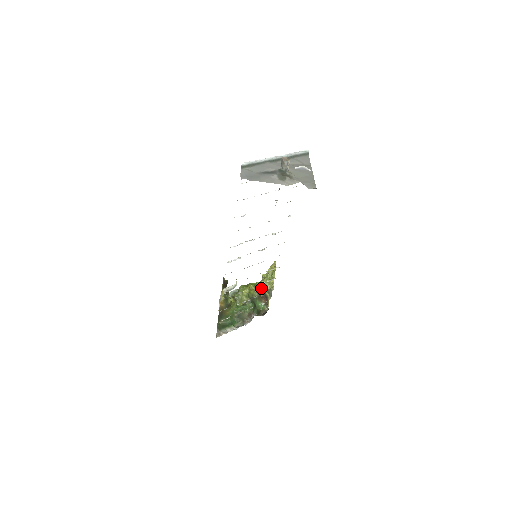
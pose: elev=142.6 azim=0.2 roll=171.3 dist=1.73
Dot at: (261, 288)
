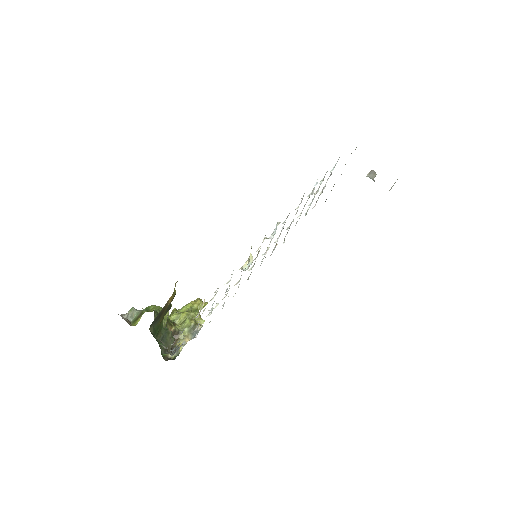
Dot at: (172, 323)
